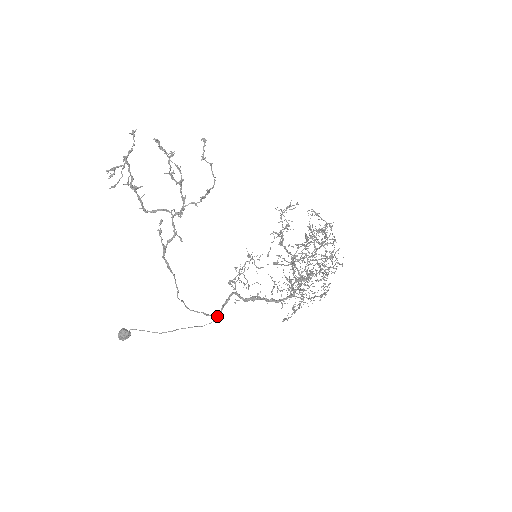
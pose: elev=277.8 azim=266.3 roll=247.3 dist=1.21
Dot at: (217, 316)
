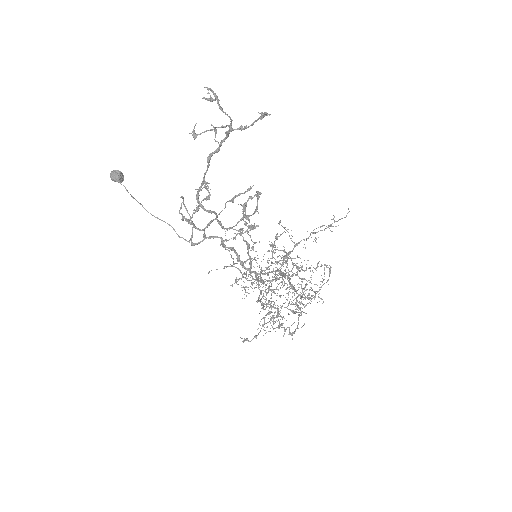
Dot at: (193, 245)
